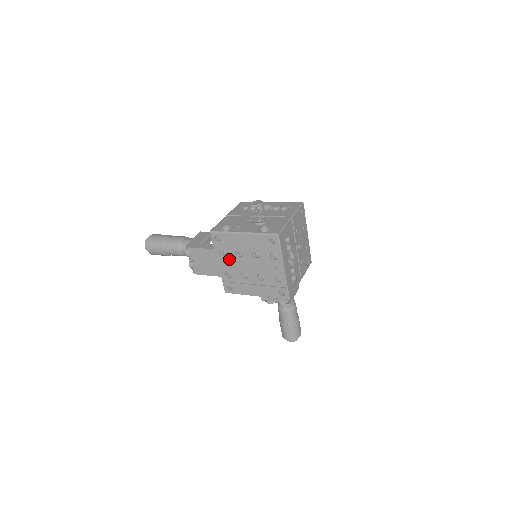
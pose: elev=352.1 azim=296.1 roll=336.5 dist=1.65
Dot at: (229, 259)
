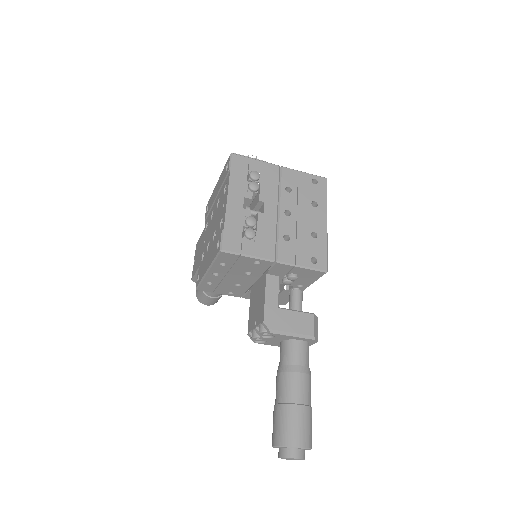
Dot at: (207, 231)
